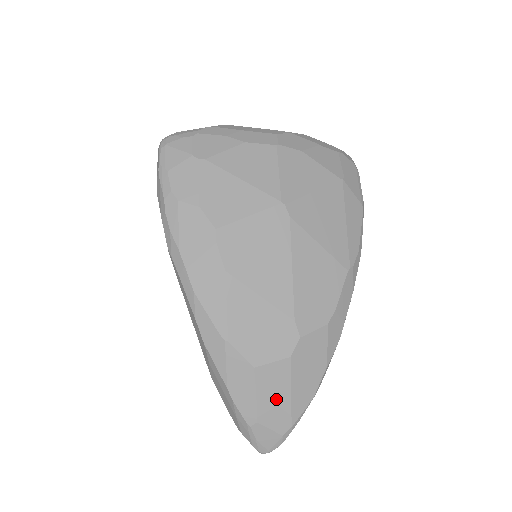
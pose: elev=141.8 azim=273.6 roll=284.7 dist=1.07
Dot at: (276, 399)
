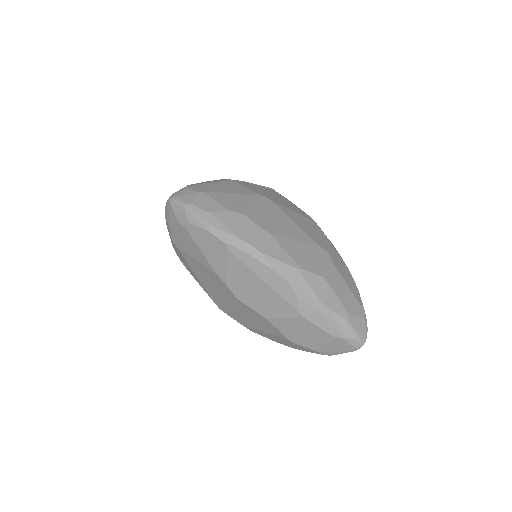
Dot at: (346, 294)
